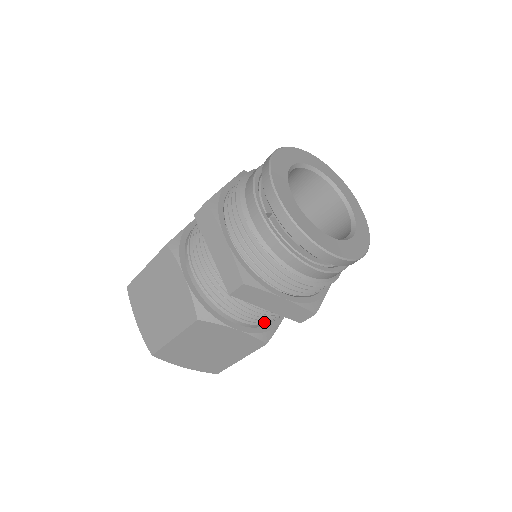
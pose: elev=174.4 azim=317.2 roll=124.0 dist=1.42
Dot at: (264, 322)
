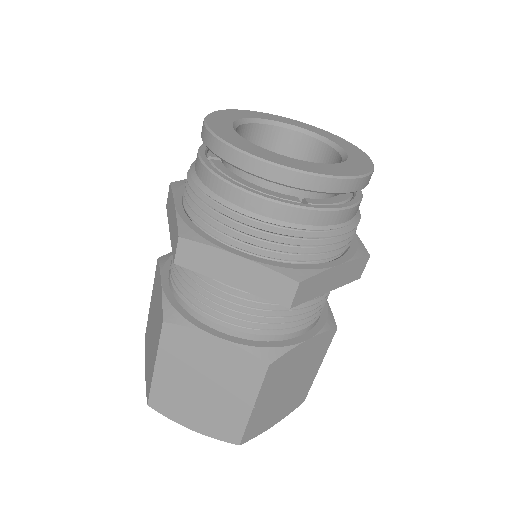
Dot at: (256, 327)
